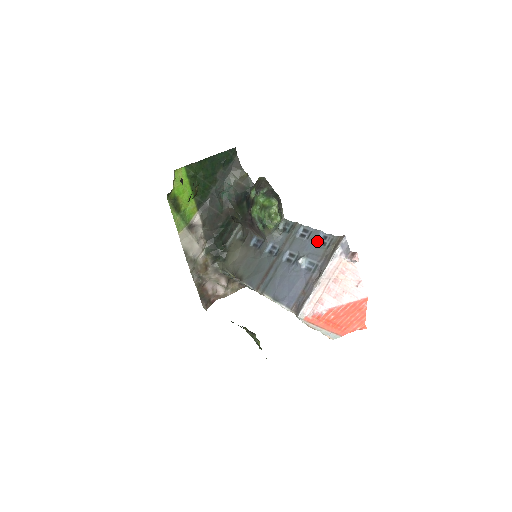
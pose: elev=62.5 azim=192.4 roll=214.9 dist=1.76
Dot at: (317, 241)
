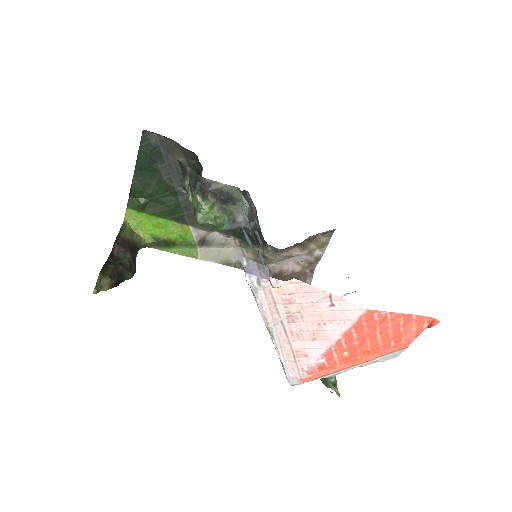
Dot at: (250, 245)
